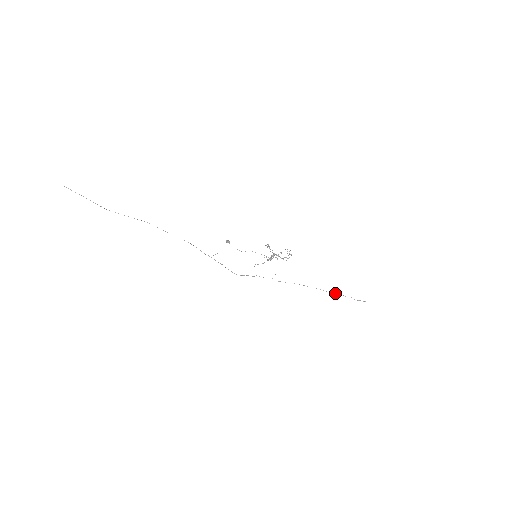
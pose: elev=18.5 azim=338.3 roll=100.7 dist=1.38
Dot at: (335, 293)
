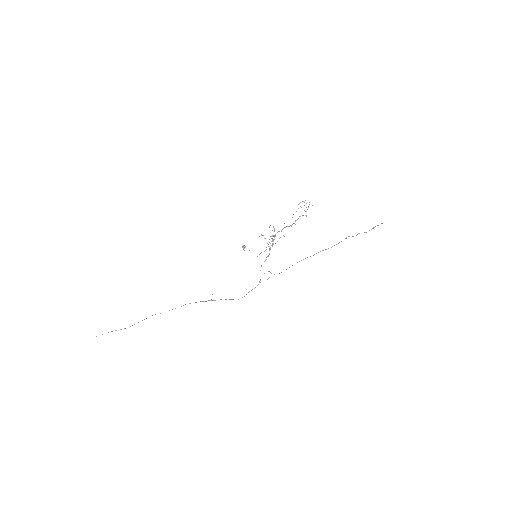
Dot at: (341, 241)
